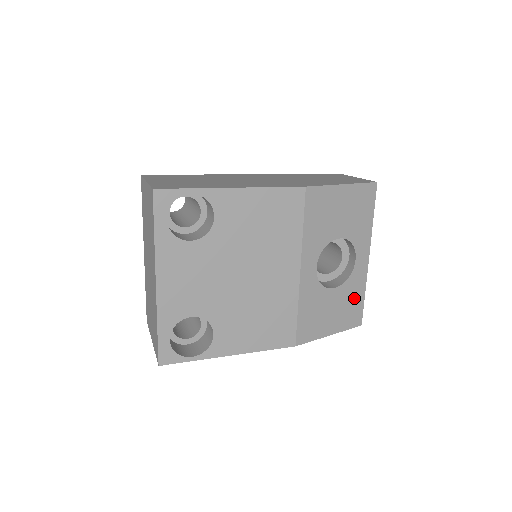
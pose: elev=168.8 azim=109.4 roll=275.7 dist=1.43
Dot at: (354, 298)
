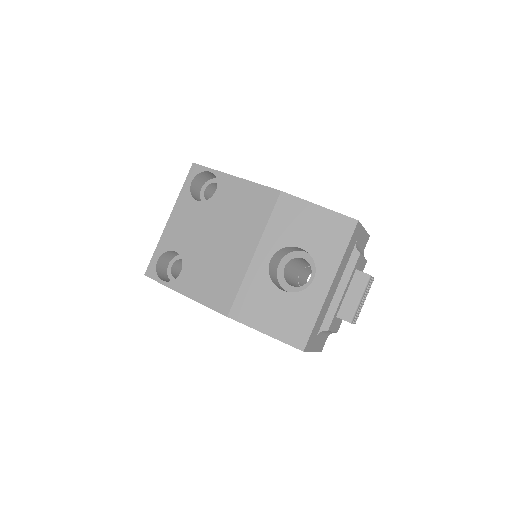
Dot at: (302, 316)
